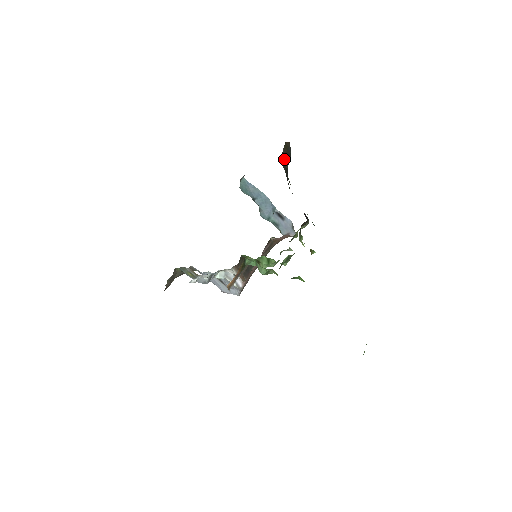
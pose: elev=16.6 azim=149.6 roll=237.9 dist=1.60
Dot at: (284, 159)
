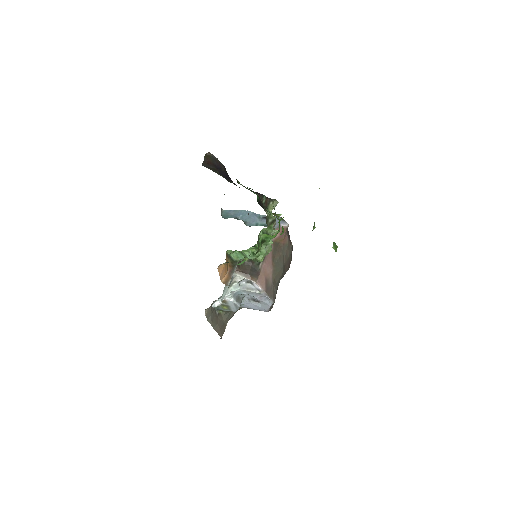
Dot at: (209, 164)
